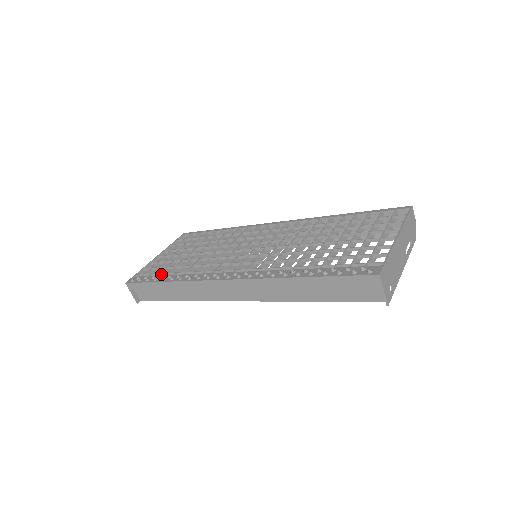
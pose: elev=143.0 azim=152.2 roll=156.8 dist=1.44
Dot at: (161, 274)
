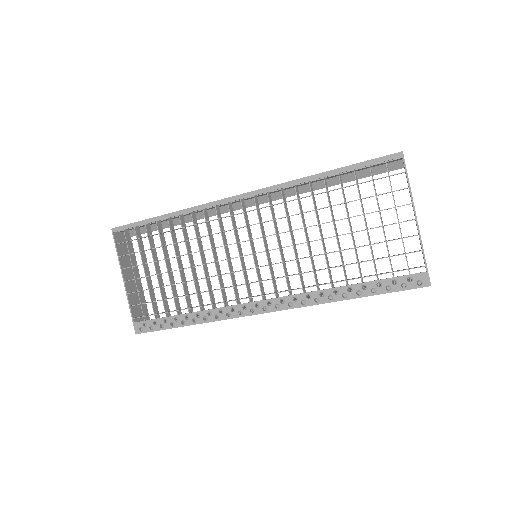
Dot at: (168, 312)
